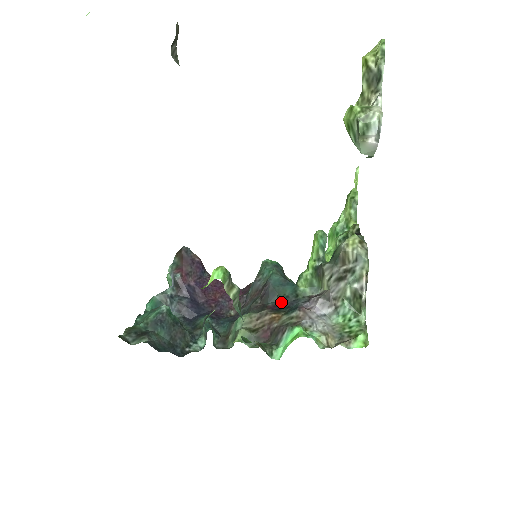
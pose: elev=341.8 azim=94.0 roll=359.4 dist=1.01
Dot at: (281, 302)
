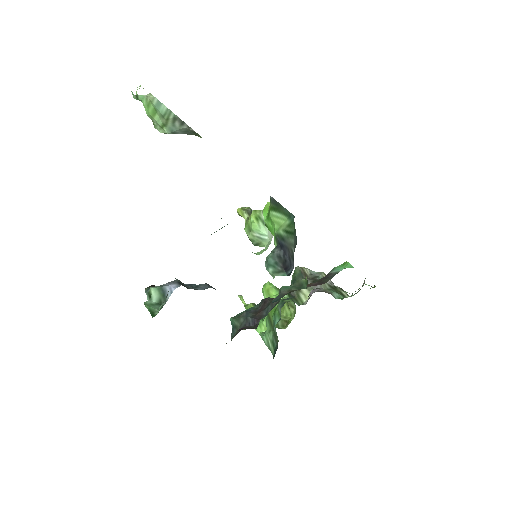
Dot at: (293, 296)
